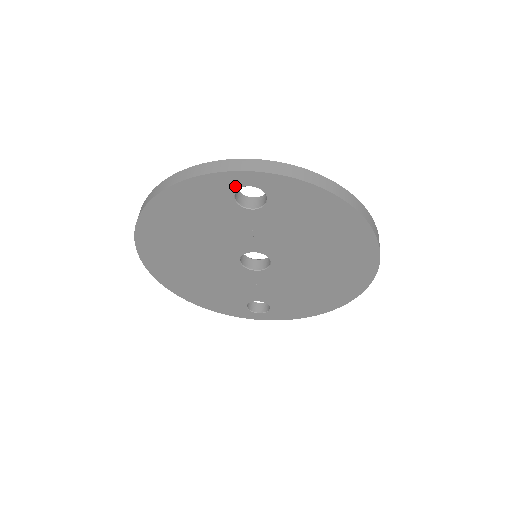
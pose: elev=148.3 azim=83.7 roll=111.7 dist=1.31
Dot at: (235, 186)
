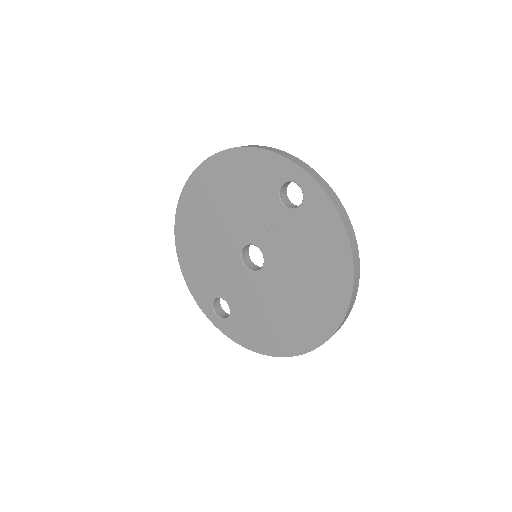
Dot at: (288, 177)
